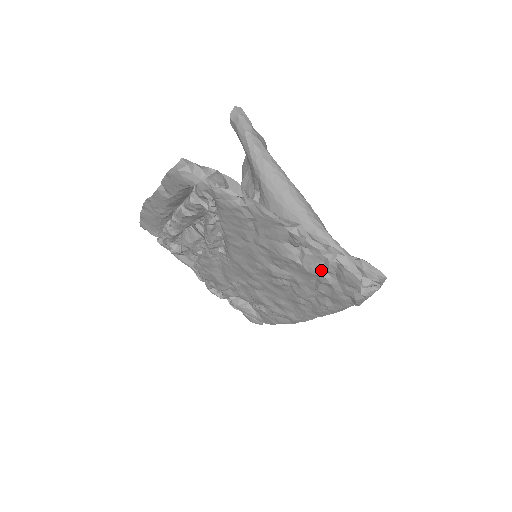
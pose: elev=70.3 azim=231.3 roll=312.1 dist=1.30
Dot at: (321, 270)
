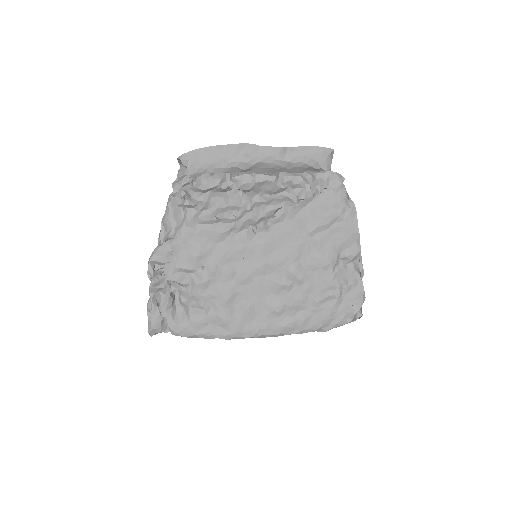
Dot at: (342, 285)
